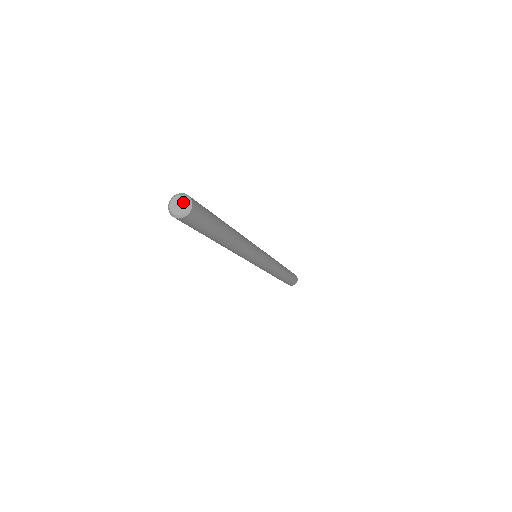
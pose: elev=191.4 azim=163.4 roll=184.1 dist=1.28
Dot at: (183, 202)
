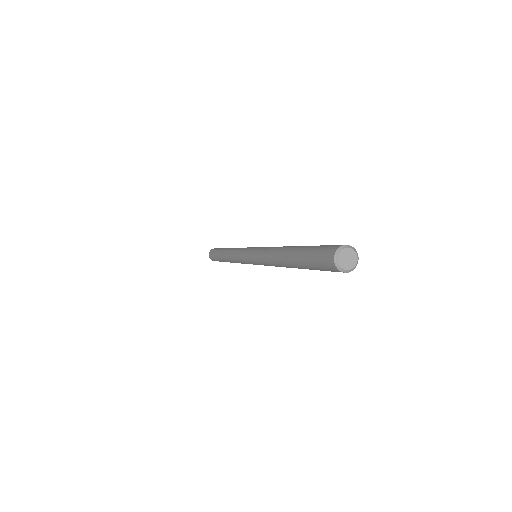
Dot at: (353, 257)
